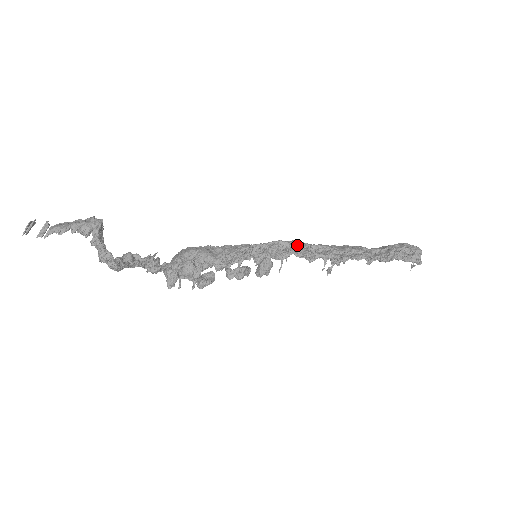
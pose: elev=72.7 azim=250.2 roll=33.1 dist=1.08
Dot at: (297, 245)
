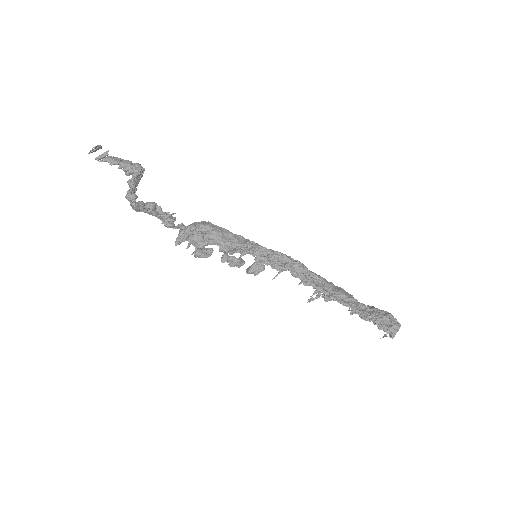
Dot at: (297, 266)
